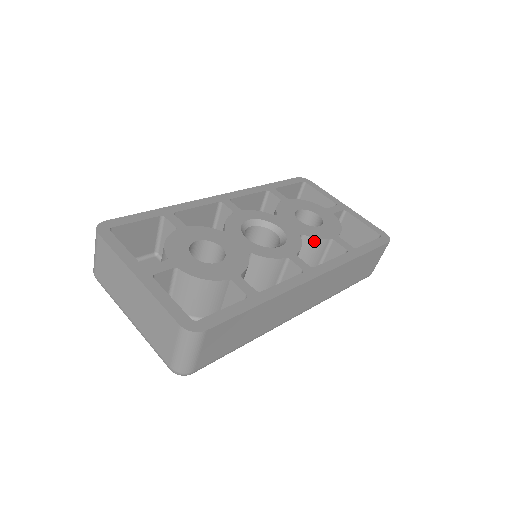
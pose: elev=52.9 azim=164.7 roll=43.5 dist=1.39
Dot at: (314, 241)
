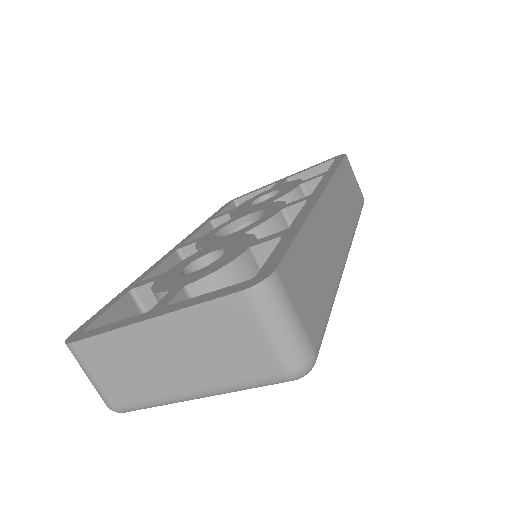
Dot at: (289, 198)
